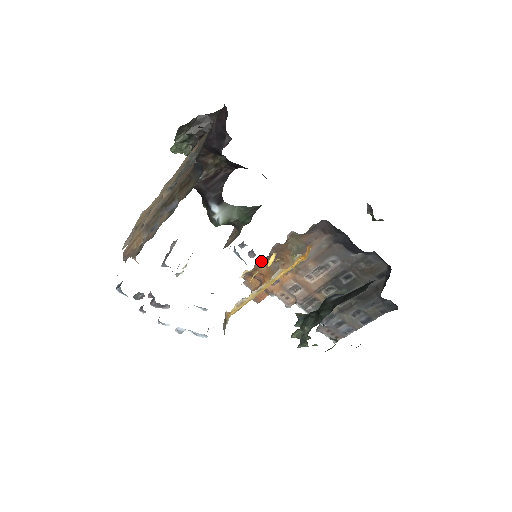
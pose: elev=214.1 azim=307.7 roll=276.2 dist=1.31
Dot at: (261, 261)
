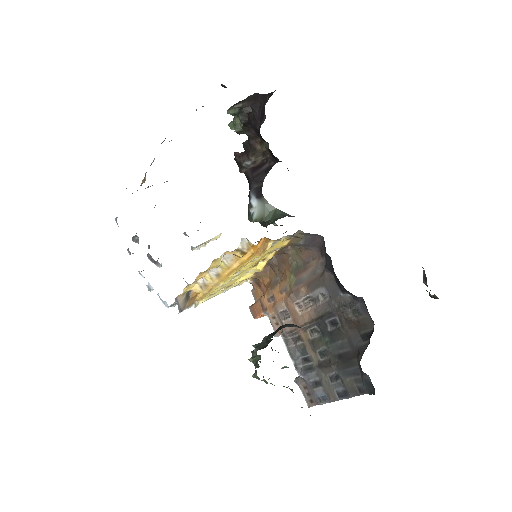
Dot at: (266, 269)
